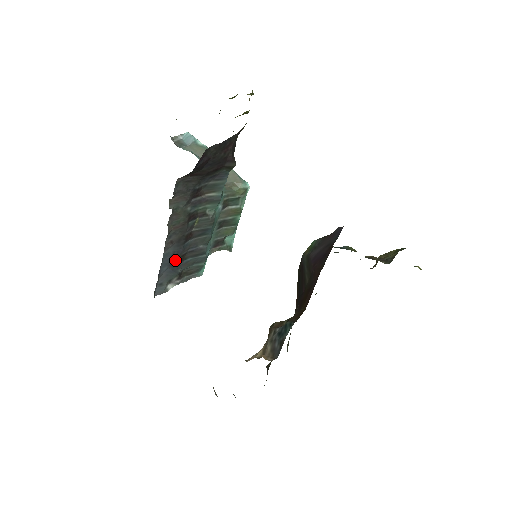
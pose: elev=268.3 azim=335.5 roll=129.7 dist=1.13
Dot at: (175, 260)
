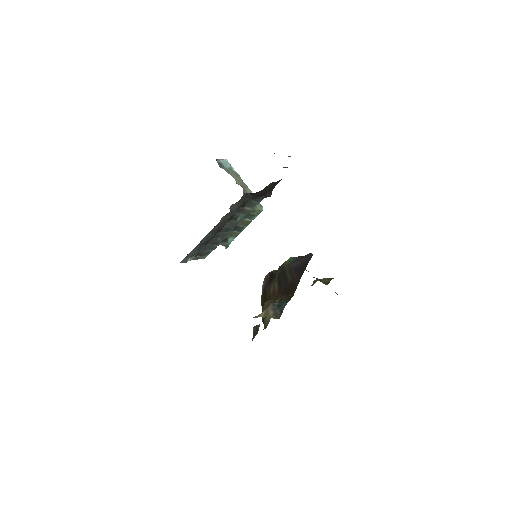
Dot at: (204, 243)
